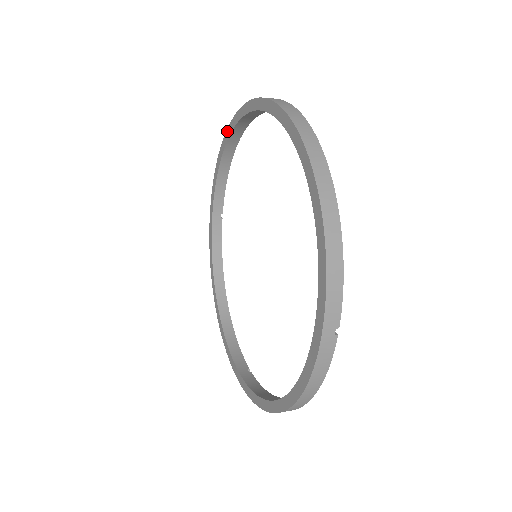
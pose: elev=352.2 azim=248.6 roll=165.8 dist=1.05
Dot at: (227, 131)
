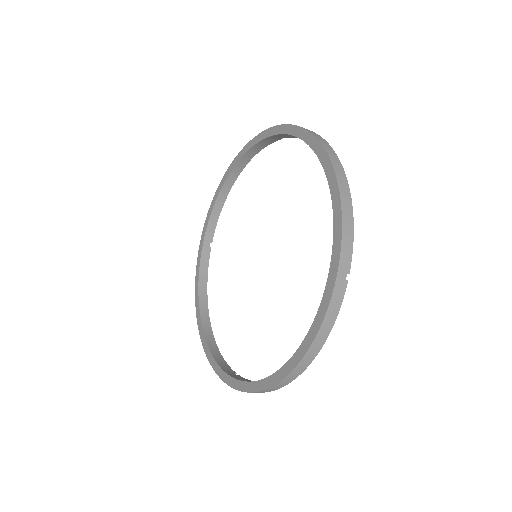
Dot at: (231, 165)
